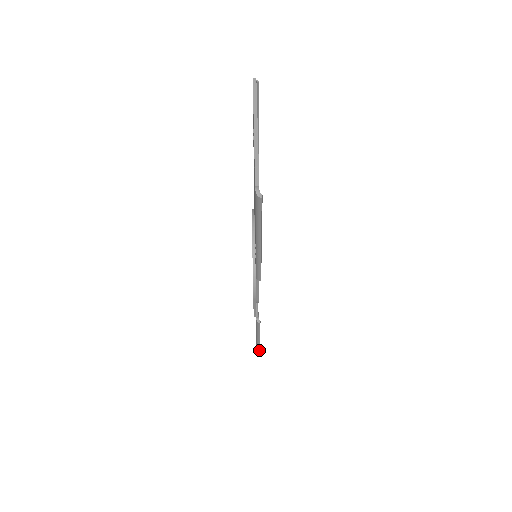
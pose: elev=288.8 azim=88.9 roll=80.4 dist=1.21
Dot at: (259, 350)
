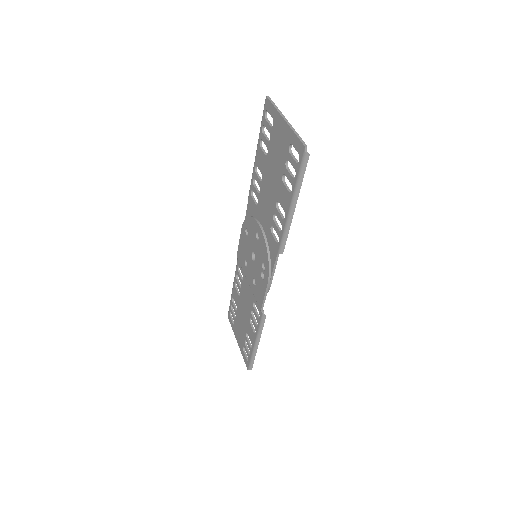
Dot at: (253, 362)
